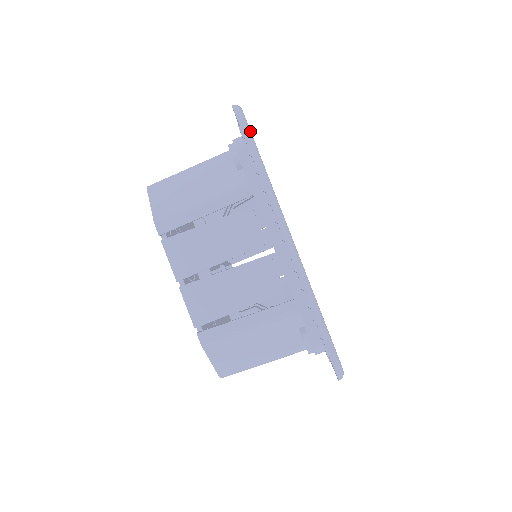
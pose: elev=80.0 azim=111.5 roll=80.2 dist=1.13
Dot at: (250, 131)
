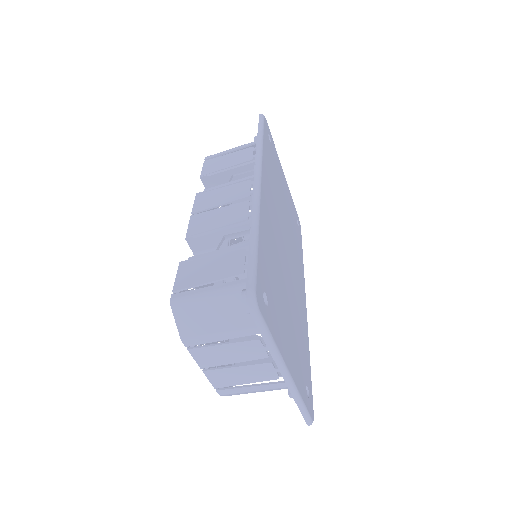
Dot at: (263, 319)
